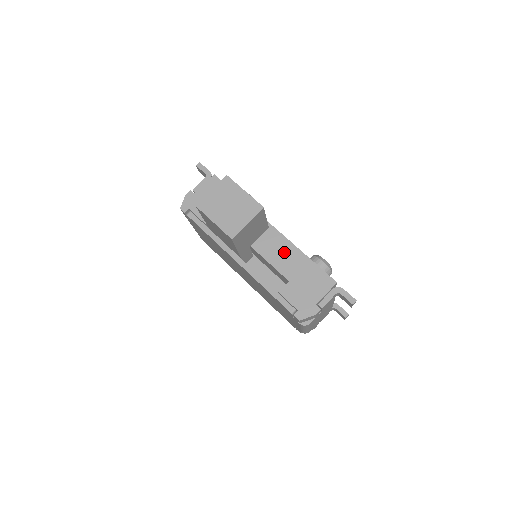
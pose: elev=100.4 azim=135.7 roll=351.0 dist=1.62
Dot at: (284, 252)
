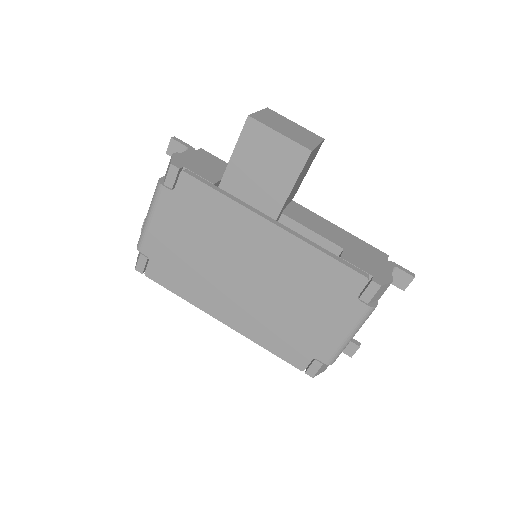
Dot at: (320, 223)
